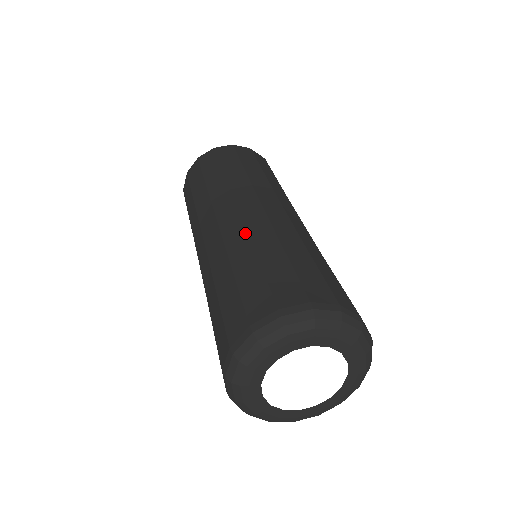
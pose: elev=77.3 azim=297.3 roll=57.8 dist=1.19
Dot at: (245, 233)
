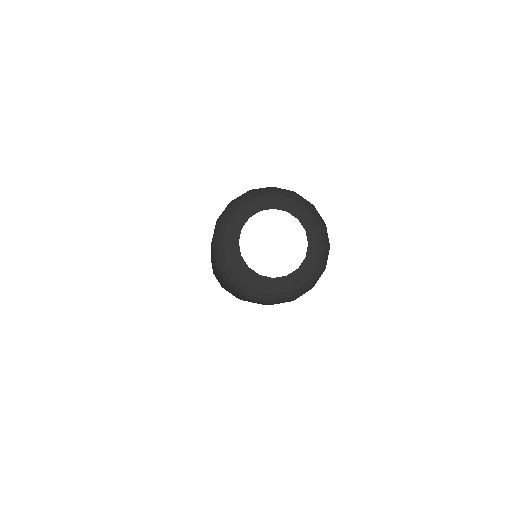
Dot at: occluded
